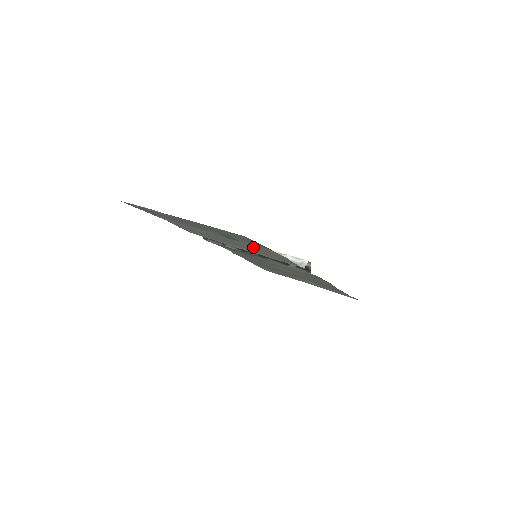
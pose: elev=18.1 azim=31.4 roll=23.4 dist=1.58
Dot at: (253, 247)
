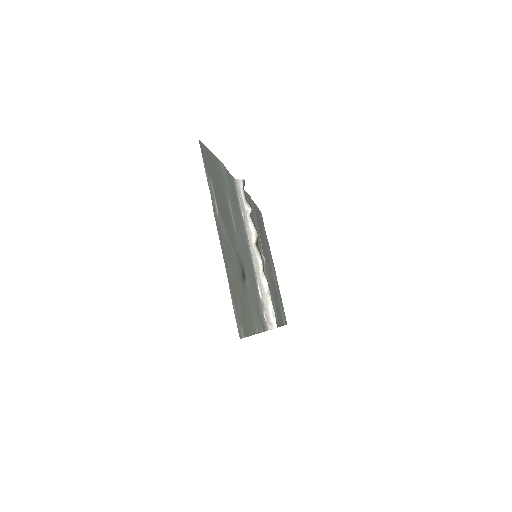
Dot at: (252, 292)
